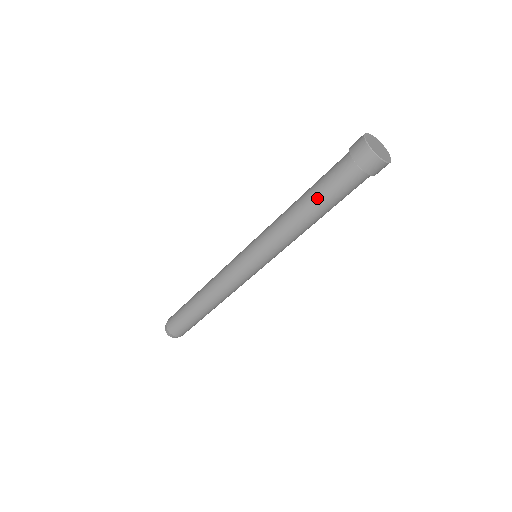
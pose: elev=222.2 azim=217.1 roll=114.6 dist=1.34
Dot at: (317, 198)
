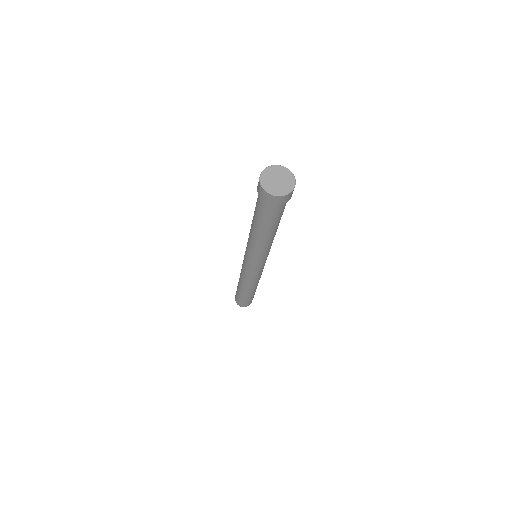
Dot at: (256, 222)
